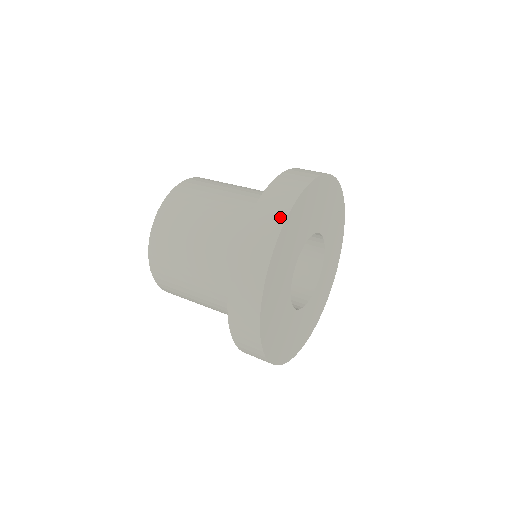
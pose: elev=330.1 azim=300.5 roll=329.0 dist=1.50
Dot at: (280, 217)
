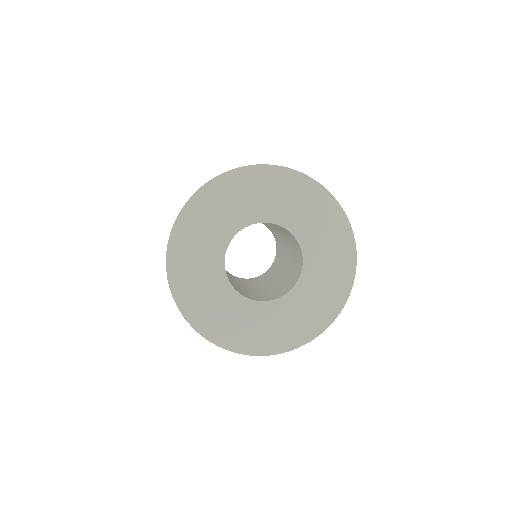
Dot at: (217, 176)
